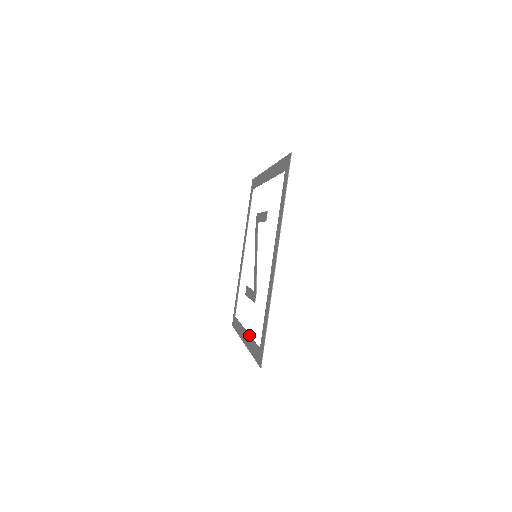
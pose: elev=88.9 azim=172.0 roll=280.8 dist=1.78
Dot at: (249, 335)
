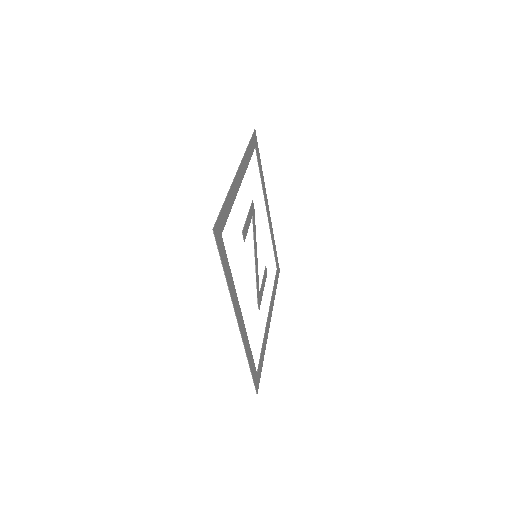
Dot at: occluded
